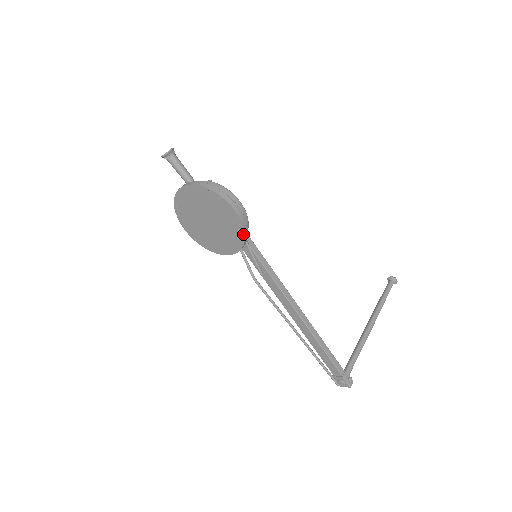
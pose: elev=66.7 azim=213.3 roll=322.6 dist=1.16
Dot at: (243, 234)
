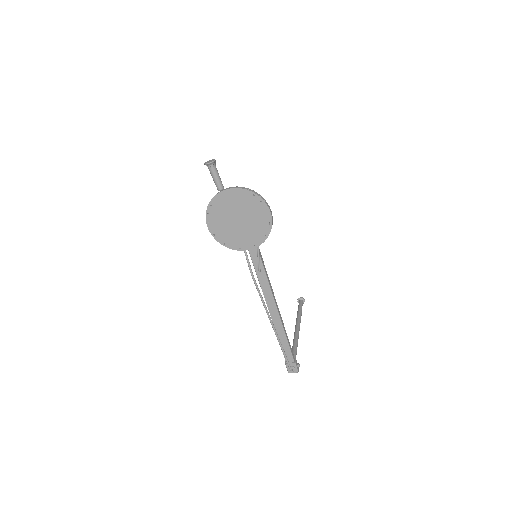
Dot at: (269, 232)
